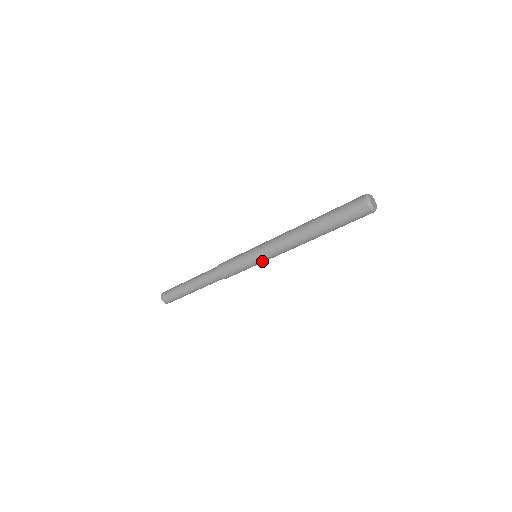
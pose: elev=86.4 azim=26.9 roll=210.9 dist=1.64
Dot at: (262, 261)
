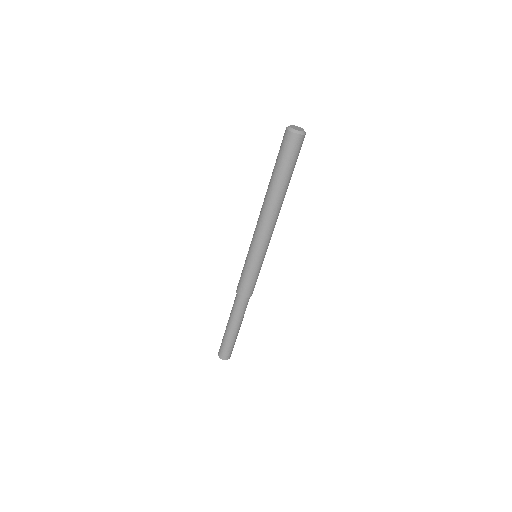
Dot at: (254, 254)
